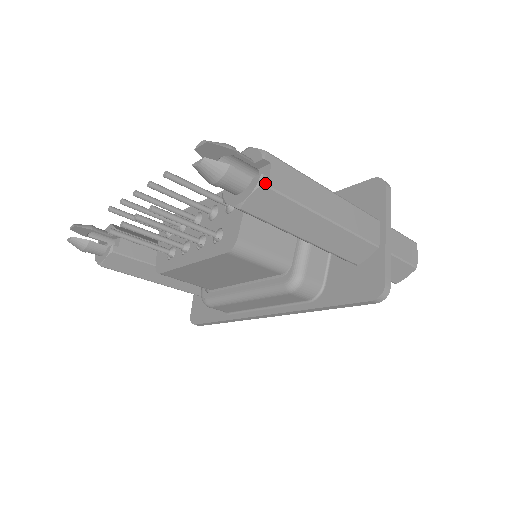
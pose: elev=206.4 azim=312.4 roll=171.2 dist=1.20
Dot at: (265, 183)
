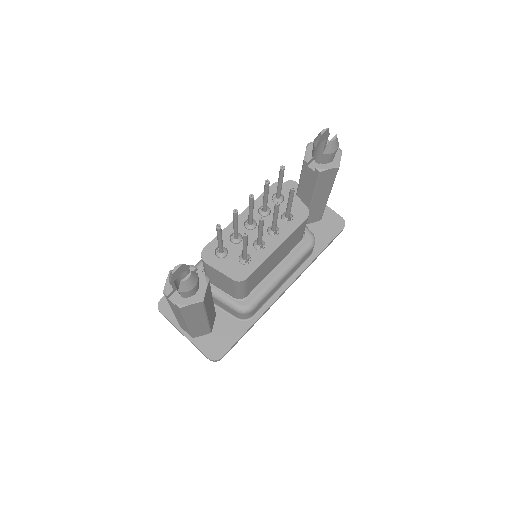
Dot at: (341, 151)
